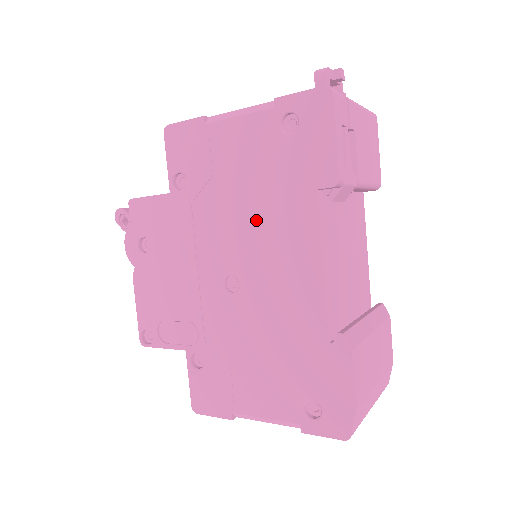
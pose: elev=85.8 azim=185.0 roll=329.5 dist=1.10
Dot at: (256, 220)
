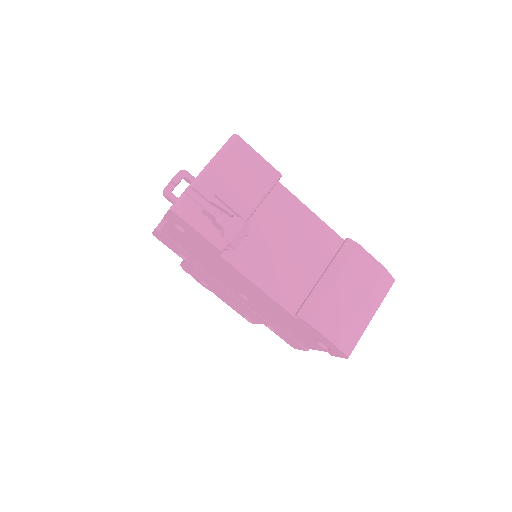
Dot at: (219, 270)
